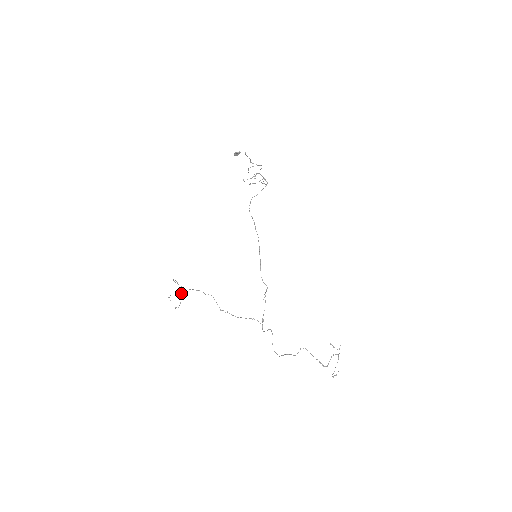
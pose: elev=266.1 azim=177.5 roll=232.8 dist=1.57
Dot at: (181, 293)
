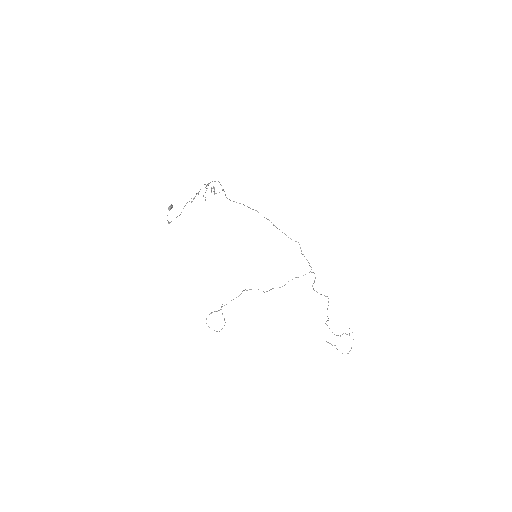
Dot at: (214, 330)
